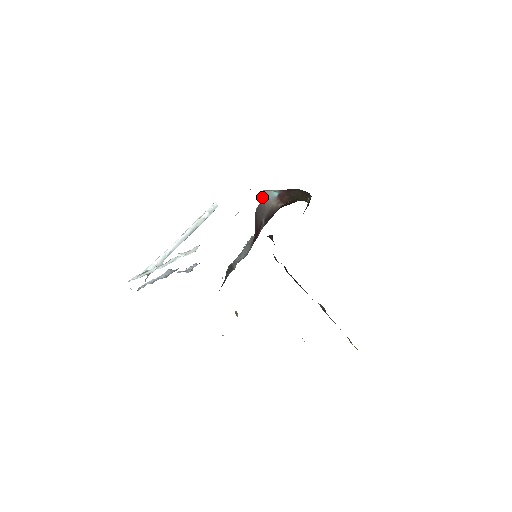
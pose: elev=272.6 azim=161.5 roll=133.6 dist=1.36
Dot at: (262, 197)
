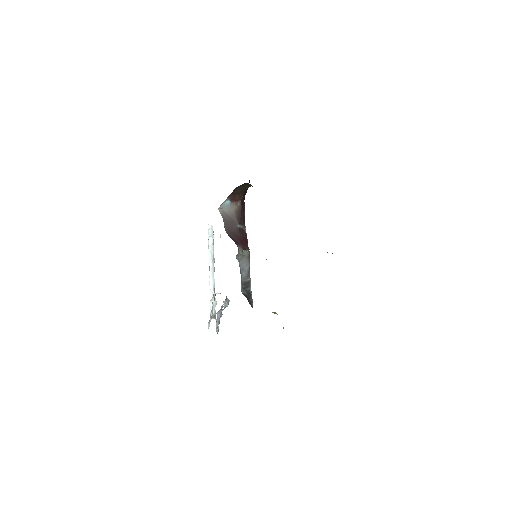
Dot at: (221, 214)
